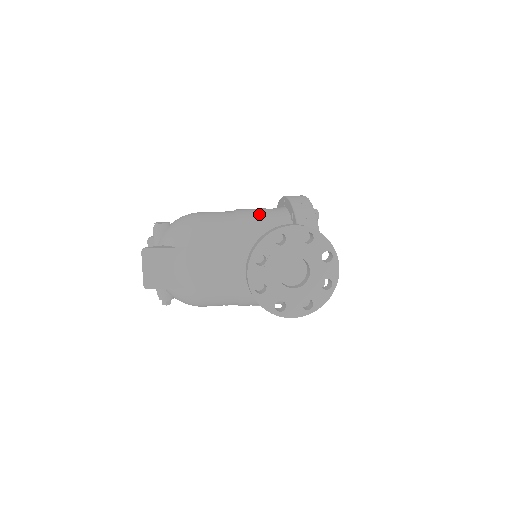
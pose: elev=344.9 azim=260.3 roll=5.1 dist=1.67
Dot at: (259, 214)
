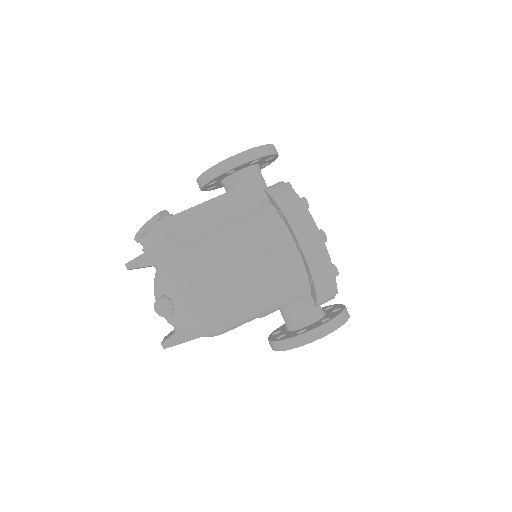
Dot at: (274, 282)
